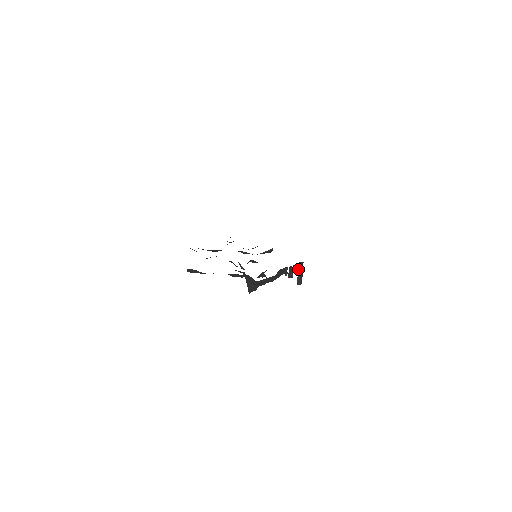
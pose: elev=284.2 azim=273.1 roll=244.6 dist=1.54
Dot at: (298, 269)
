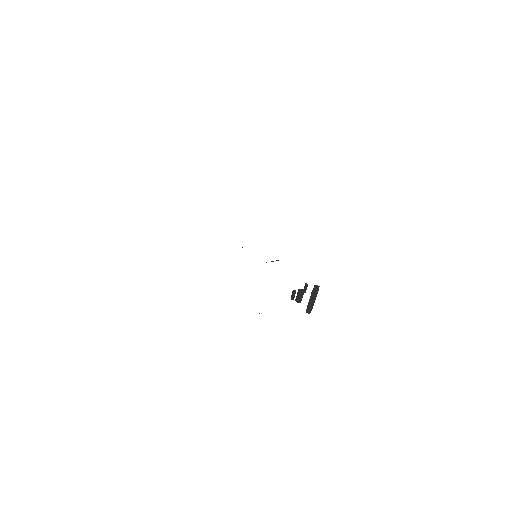
Dot at: (310, 297)
